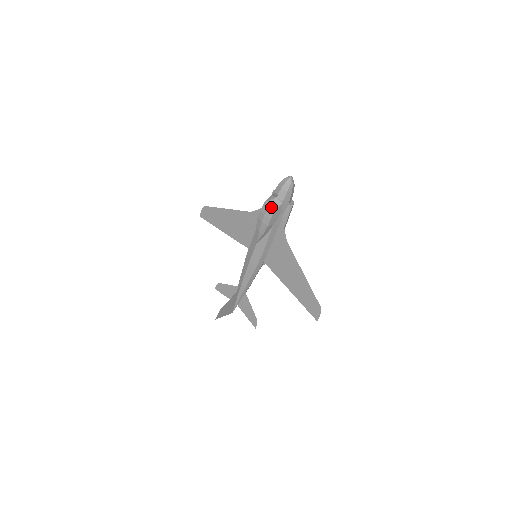
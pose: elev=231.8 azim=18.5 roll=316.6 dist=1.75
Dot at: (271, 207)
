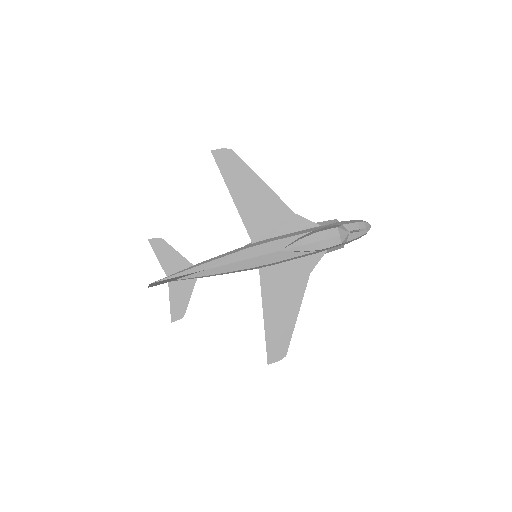
Dot at: (341, 238)
